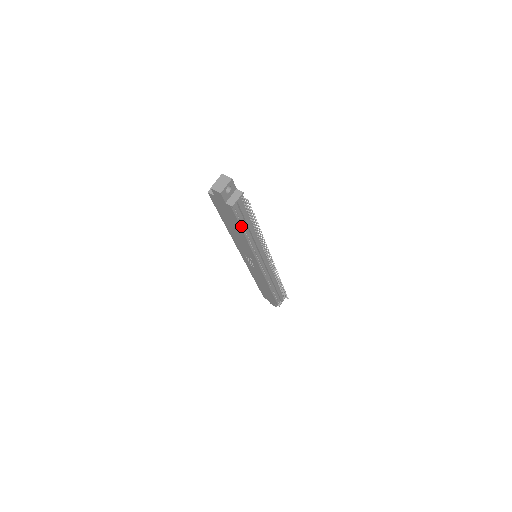
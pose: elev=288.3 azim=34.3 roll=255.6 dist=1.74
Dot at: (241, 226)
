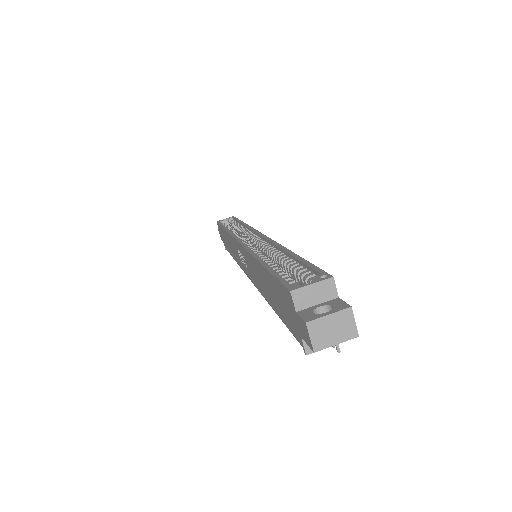
Dot at: occluded
